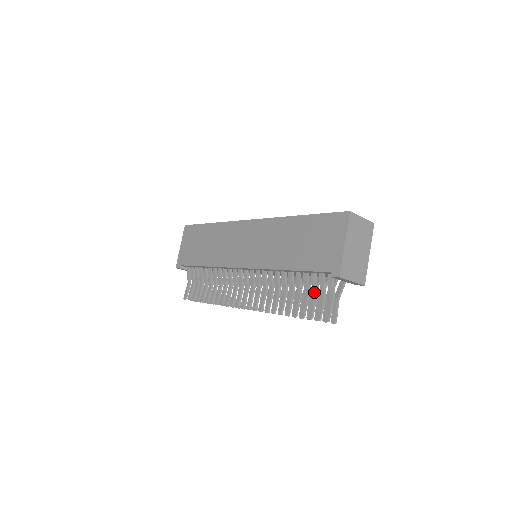
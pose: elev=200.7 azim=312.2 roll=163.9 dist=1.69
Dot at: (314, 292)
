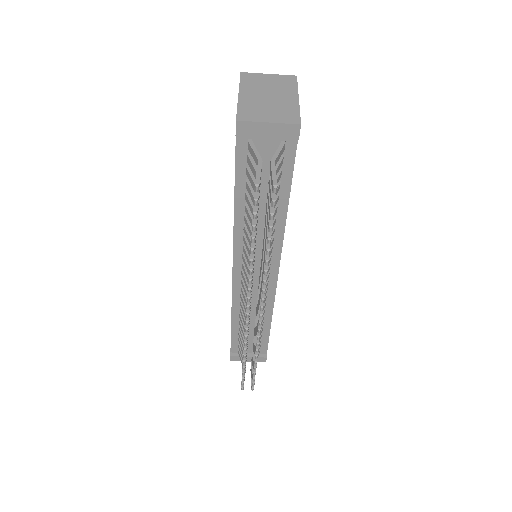
Dot at: occluded
